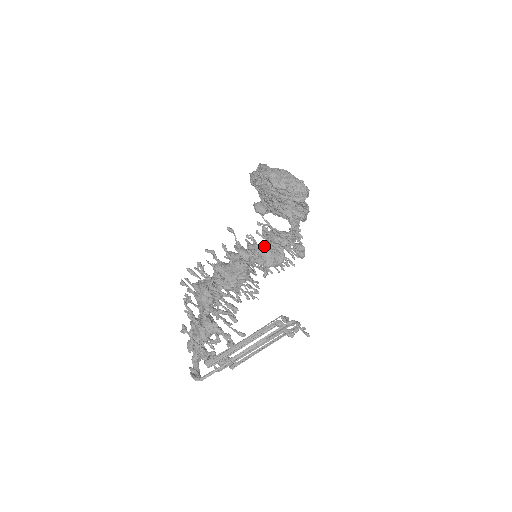
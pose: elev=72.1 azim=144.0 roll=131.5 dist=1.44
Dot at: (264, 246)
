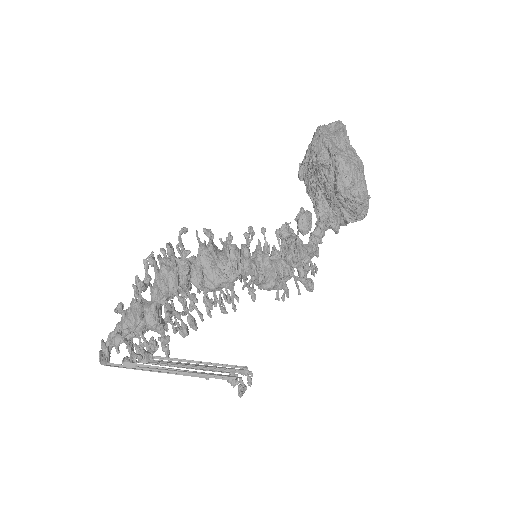
Dot at: (274, 264)
